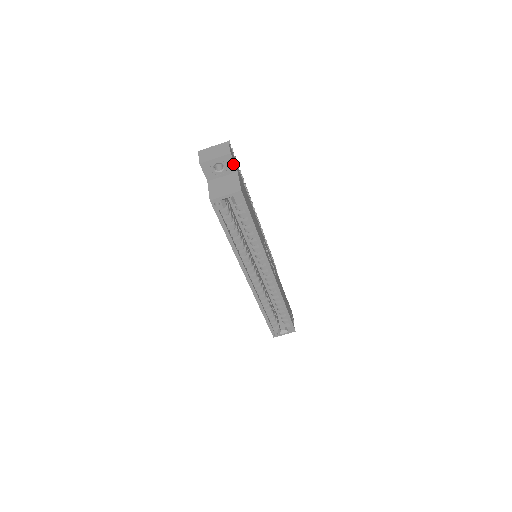
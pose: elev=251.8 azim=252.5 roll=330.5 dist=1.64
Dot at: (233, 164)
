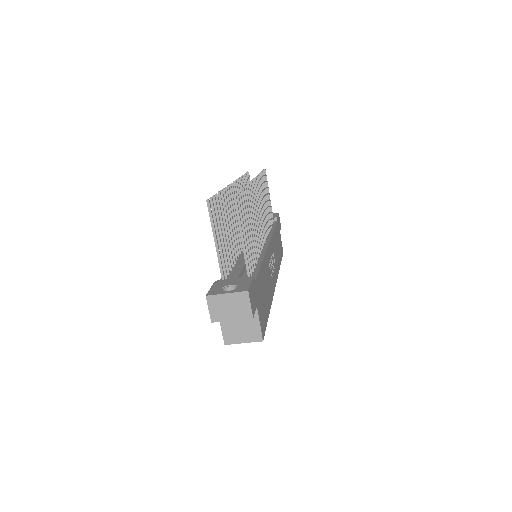
Dot at: occluded
